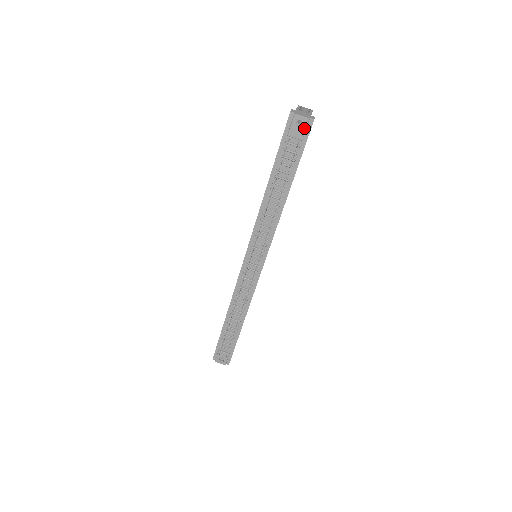
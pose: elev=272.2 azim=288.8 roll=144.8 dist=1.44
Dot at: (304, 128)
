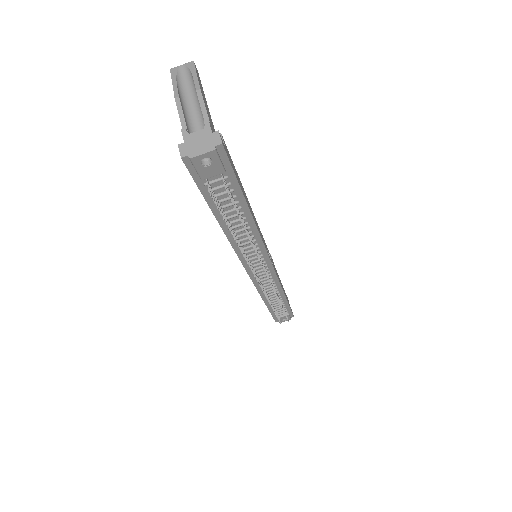
Dot at: (217, 162)
